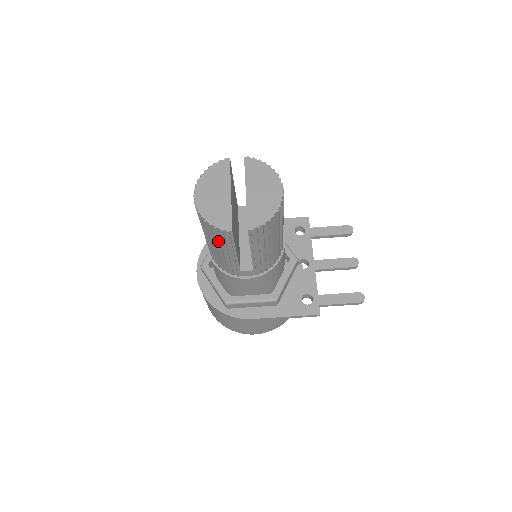
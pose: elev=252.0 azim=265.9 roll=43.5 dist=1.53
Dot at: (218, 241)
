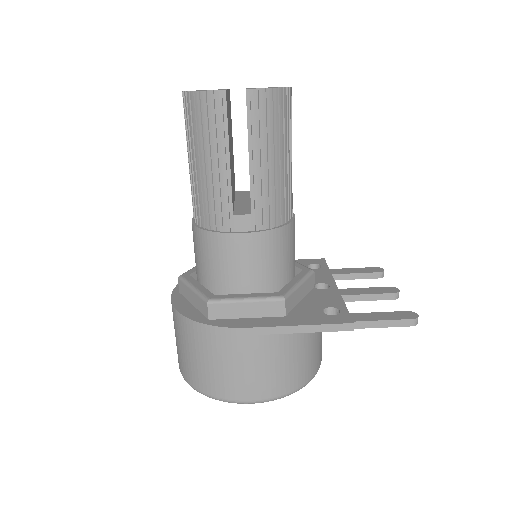
Dot at: (206, 130)
